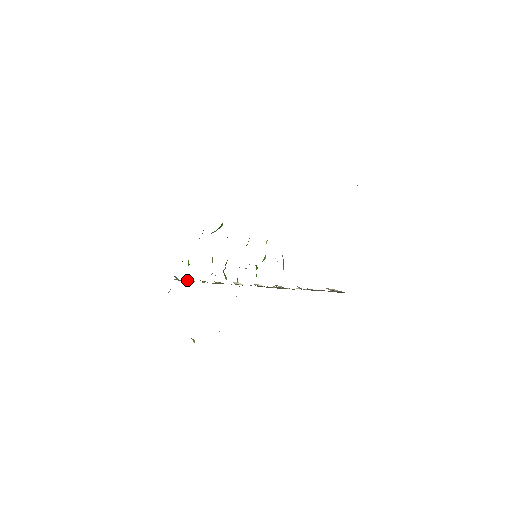
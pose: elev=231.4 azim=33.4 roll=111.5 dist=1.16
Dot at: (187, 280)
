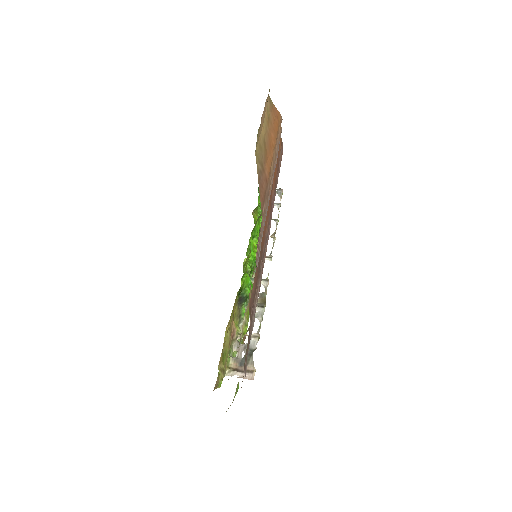
Dot at: occluded
